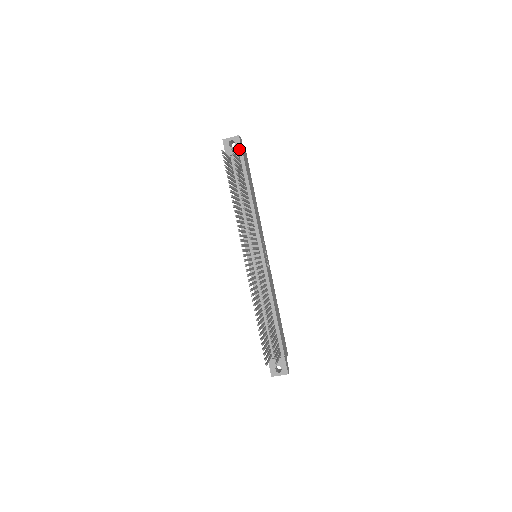
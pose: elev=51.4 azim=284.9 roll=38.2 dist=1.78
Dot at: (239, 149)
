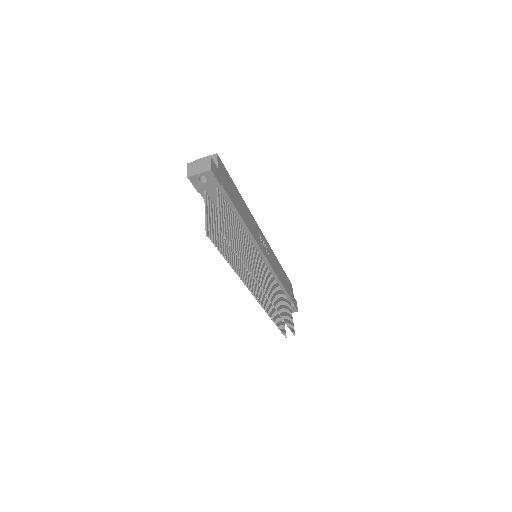
Dot at: (215, 184)
